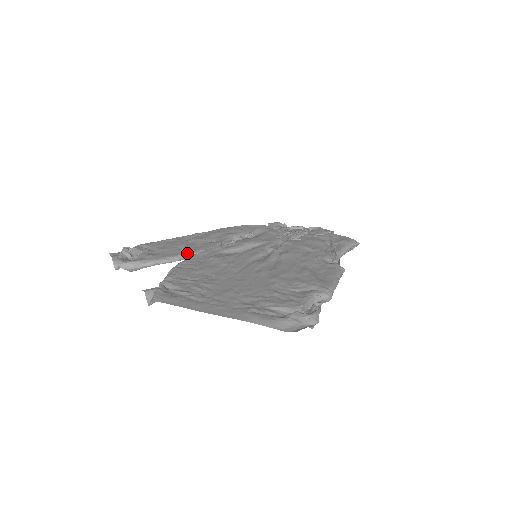
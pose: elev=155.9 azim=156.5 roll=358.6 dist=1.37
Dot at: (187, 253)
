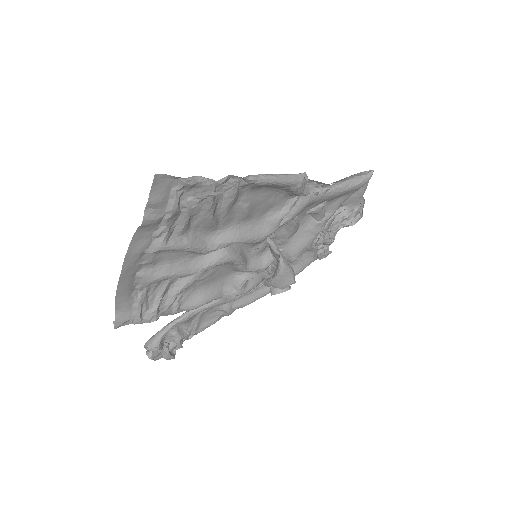
Dot at: occluded
